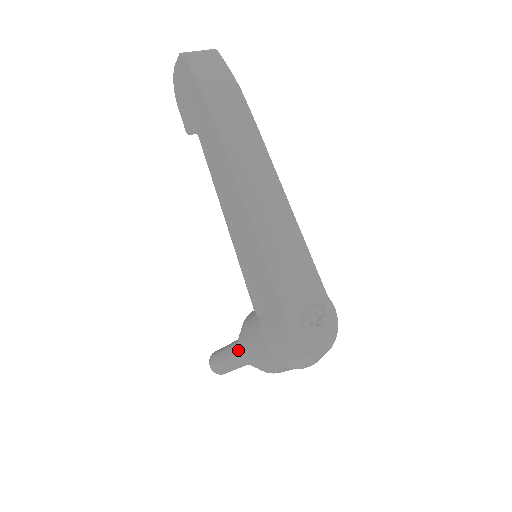
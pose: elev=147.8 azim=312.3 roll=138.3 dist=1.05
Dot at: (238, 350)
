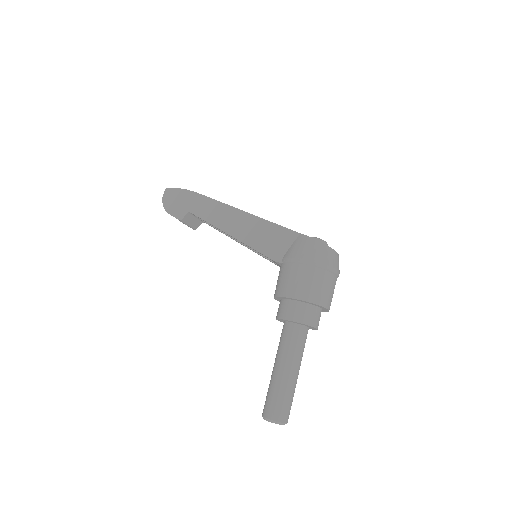
Dot at: (283, 341)
